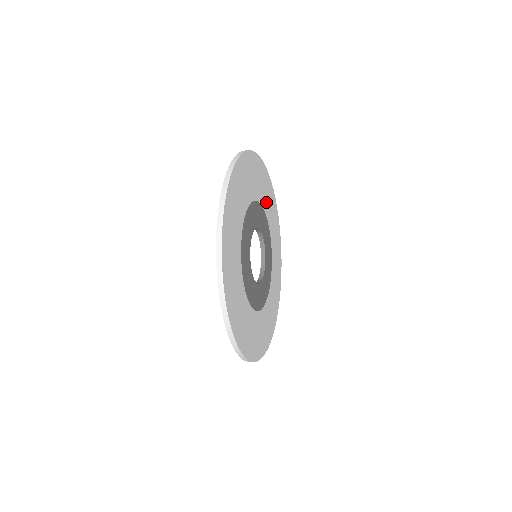
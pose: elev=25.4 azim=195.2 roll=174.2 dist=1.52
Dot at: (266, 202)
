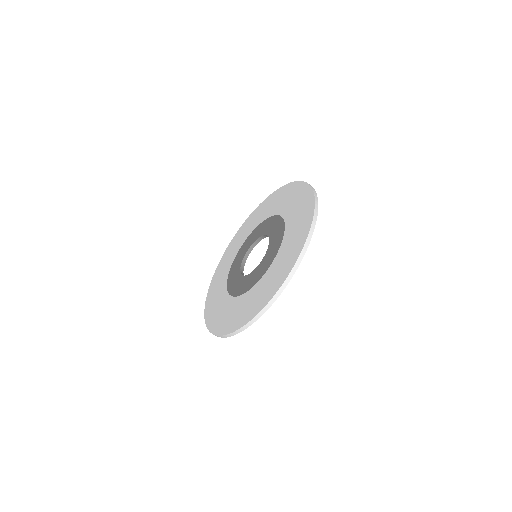
Dot at: occluded
